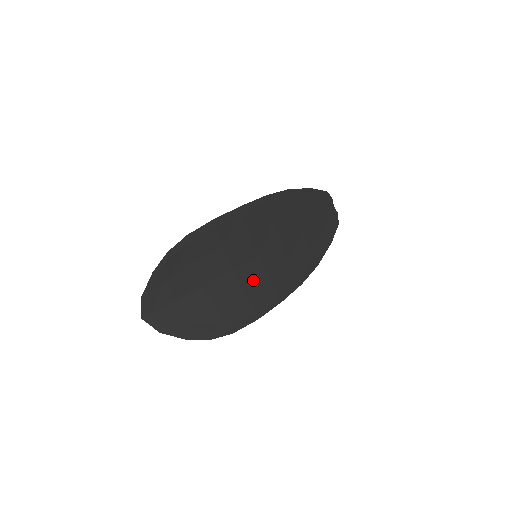
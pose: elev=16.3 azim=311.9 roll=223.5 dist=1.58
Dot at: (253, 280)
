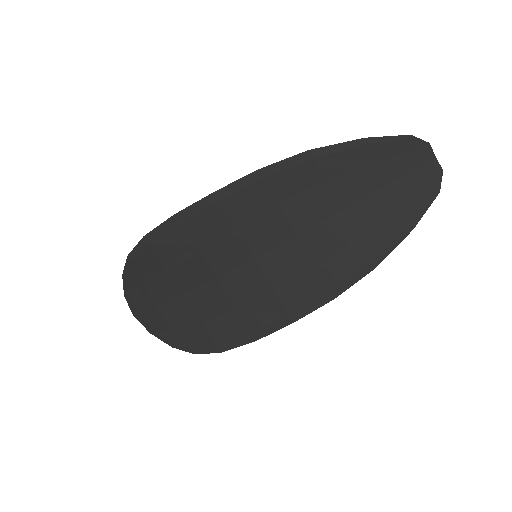
Dot at: (248, 290)
